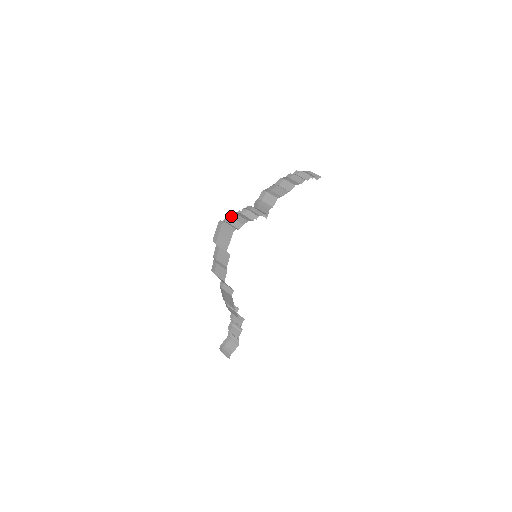
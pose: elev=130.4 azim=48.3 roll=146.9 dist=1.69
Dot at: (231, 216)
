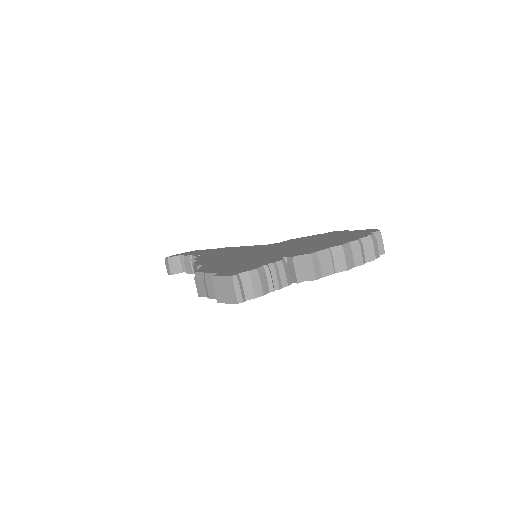
Dot at: (251, 275)
